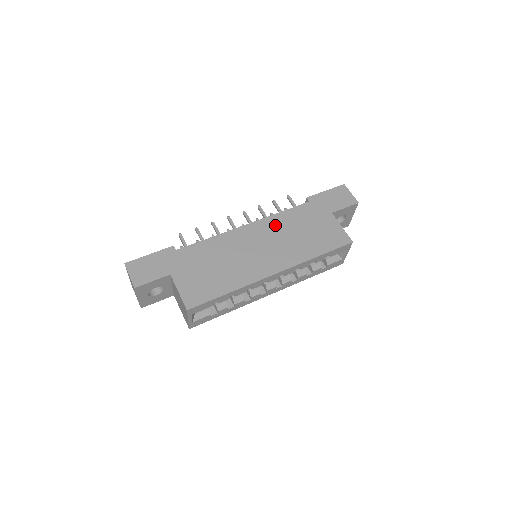
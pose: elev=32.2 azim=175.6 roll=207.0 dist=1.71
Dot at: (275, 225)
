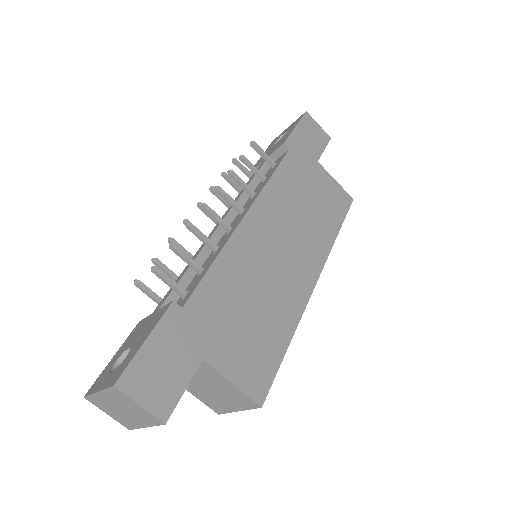
Dot at: (277, 202)
